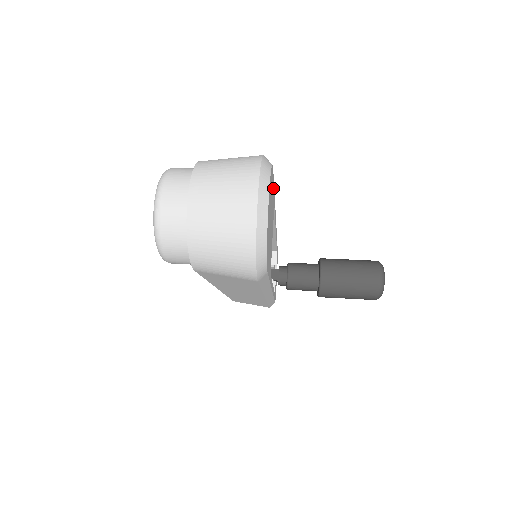
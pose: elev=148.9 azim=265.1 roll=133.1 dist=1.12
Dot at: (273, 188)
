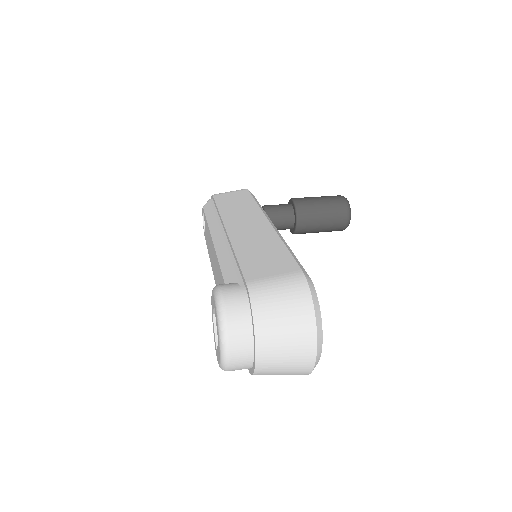
Dot at: occluded
